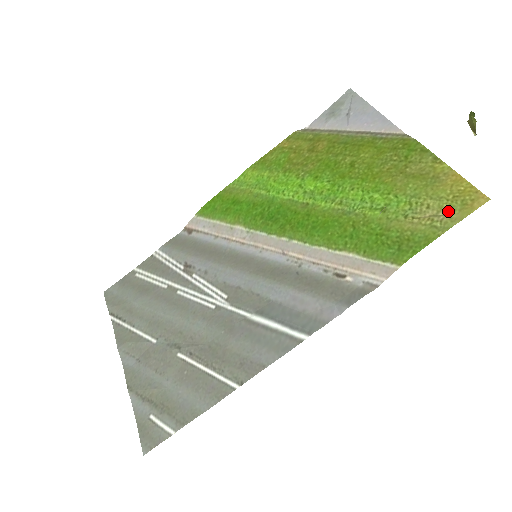
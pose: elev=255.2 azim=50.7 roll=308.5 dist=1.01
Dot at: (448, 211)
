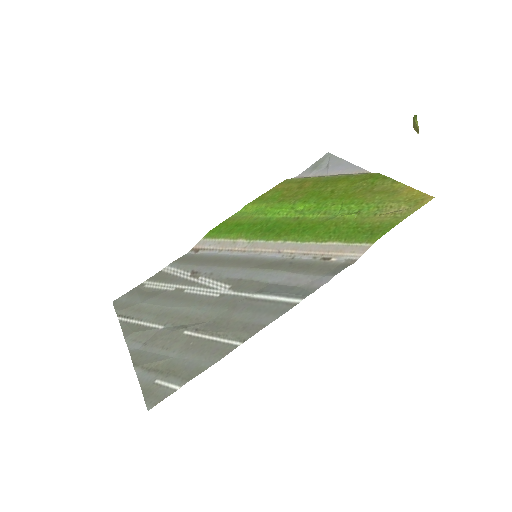
Dot at: (406, 207)
